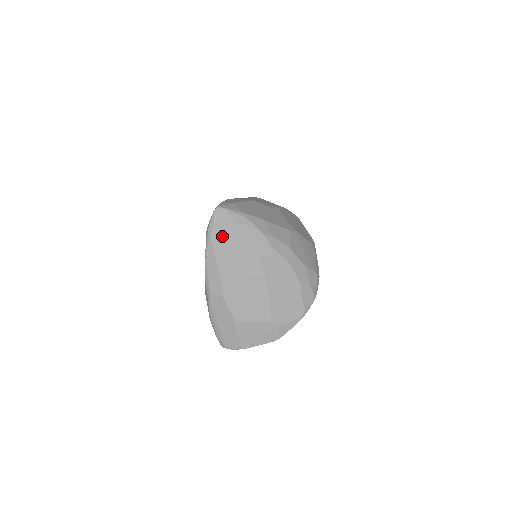
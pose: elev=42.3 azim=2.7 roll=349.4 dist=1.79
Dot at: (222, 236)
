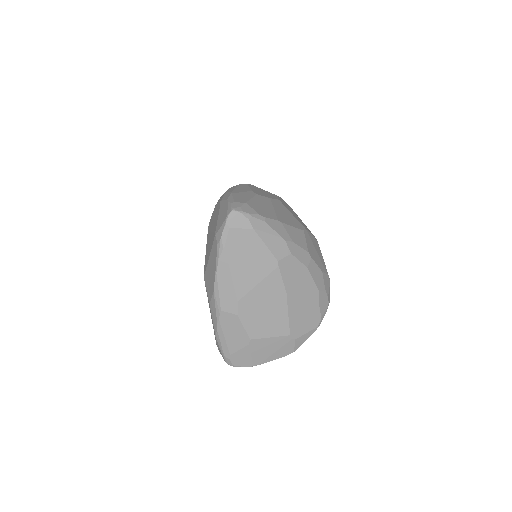
Dot at: (238, 245)
